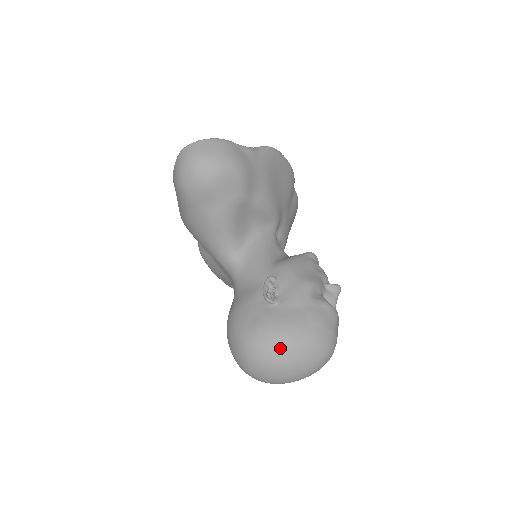
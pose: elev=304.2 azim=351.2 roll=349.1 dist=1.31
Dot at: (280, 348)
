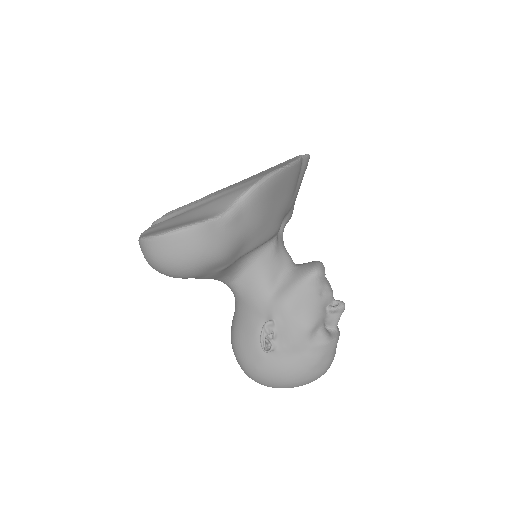
Dot at: (278, 385)
